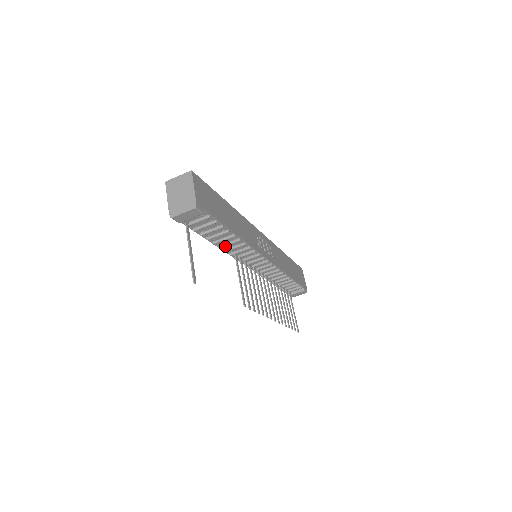
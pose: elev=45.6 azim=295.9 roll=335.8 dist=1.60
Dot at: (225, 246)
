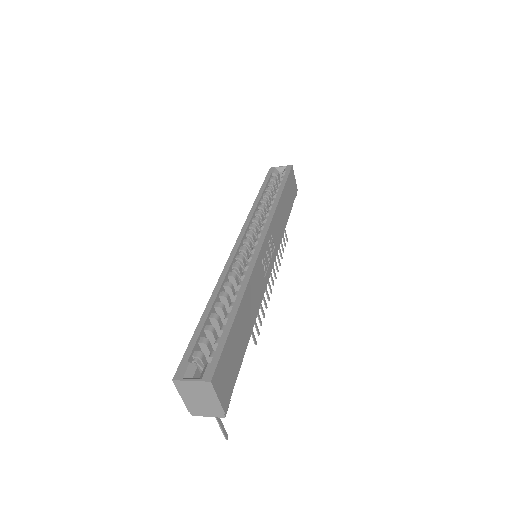
Dot at: occluded
